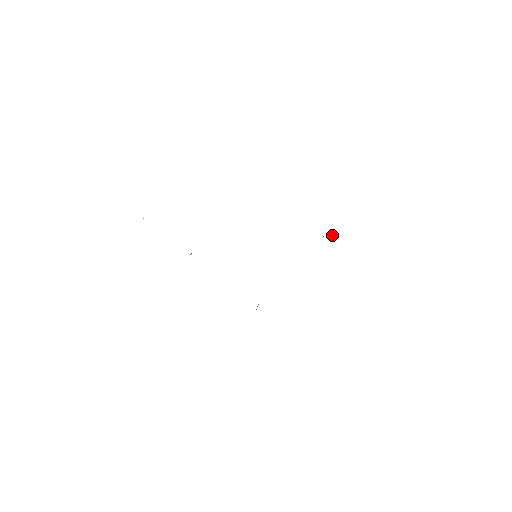
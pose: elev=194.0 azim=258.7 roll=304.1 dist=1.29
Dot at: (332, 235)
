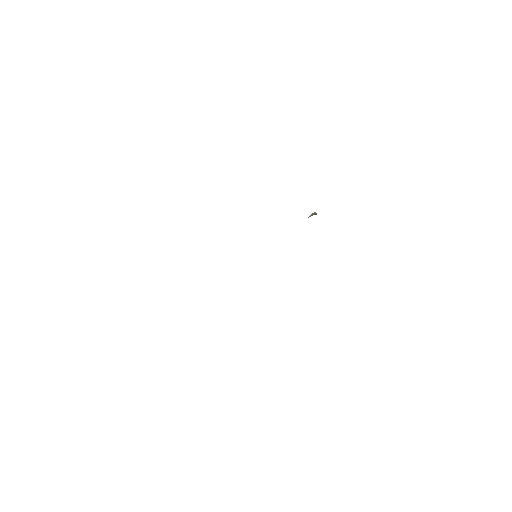
Dot at: occluded
